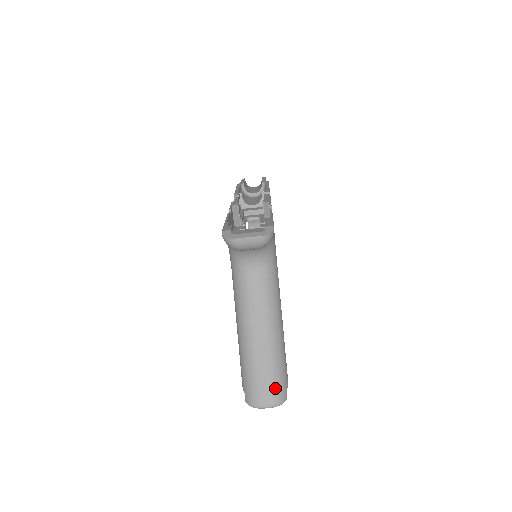
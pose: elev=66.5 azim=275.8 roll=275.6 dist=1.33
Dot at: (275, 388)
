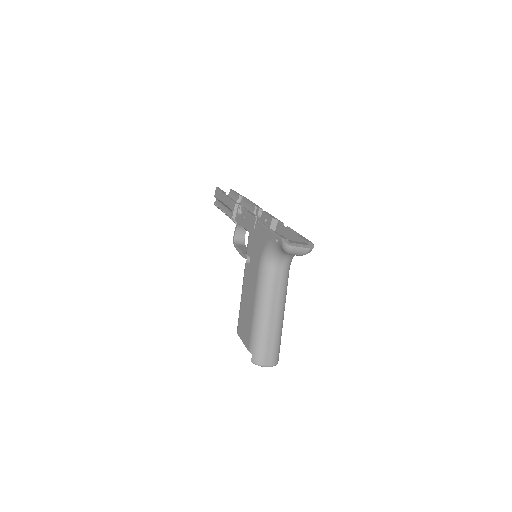
Dot at: (276, 353)
